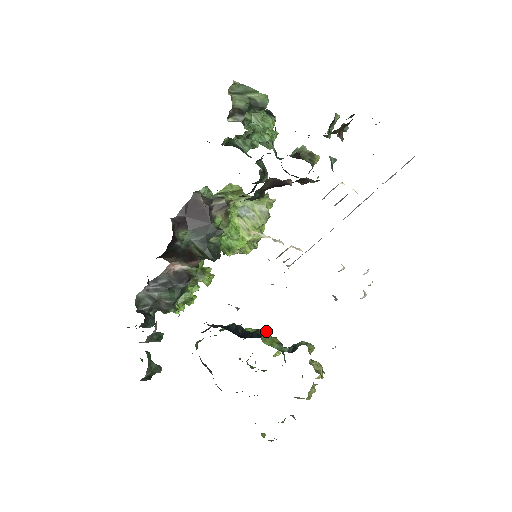
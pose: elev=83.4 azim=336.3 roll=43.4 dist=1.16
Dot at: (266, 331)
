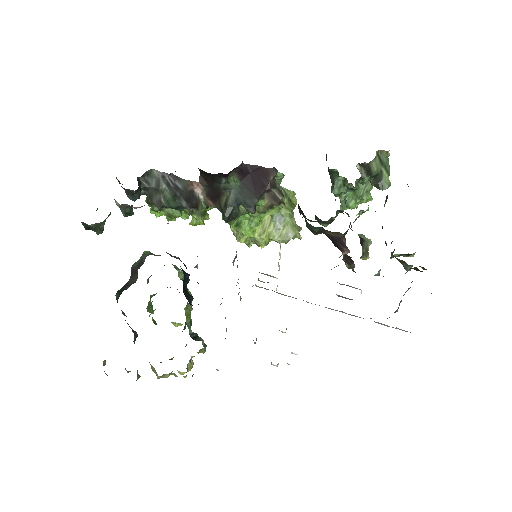
Dot at: occluded
